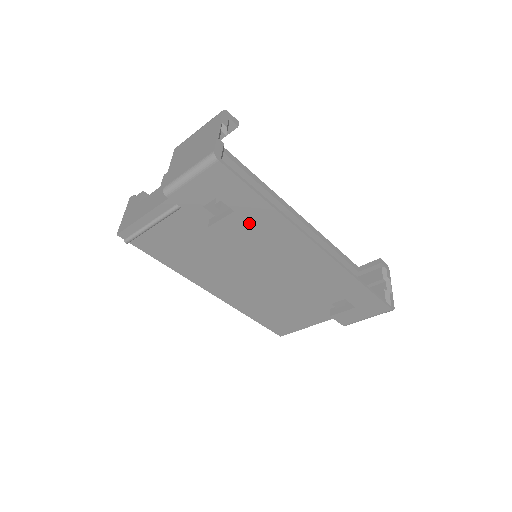
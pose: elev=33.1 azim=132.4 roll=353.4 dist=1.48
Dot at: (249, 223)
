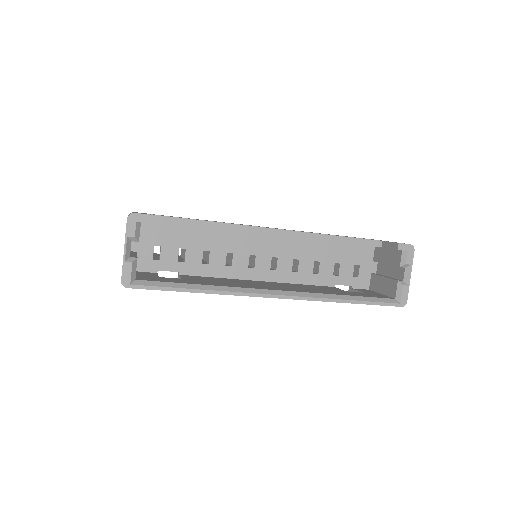
Dot at: occluded
